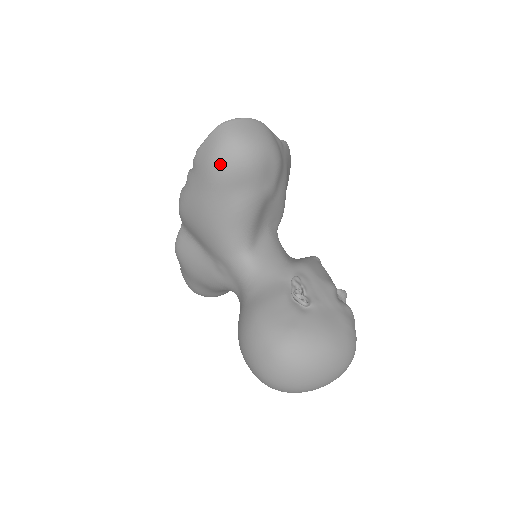
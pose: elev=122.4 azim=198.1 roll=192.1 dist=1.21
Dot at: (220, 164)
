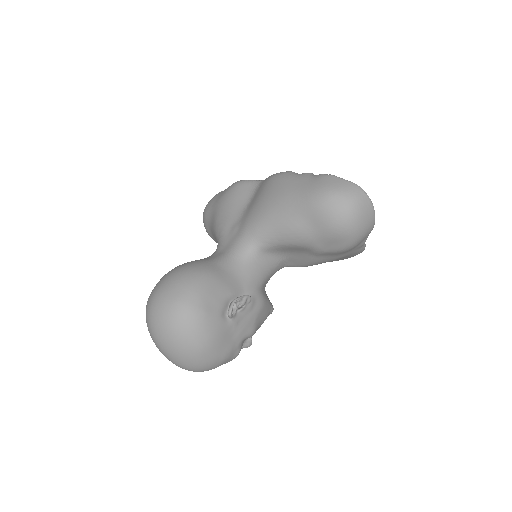
Dot at: (327, 199)
